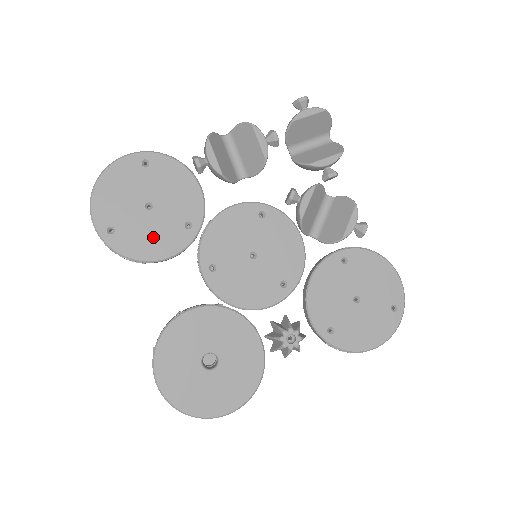
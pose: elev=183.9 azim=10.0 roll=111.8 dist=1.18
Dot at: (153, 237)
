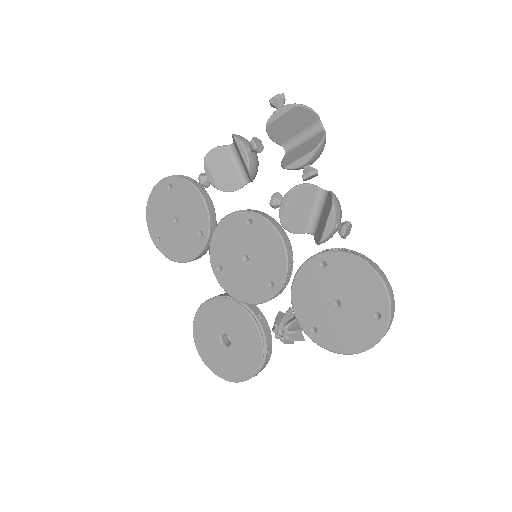
Dot at: (181, 244)
